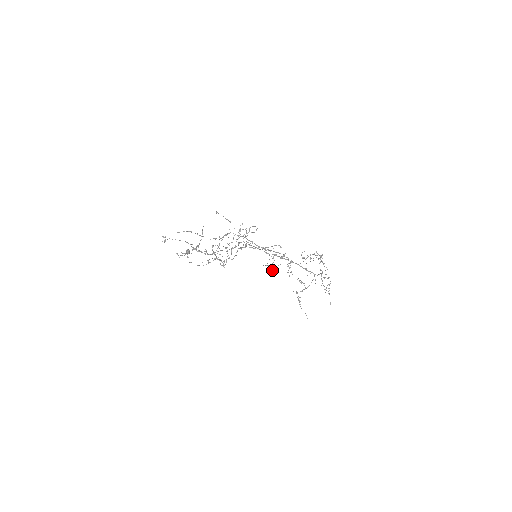
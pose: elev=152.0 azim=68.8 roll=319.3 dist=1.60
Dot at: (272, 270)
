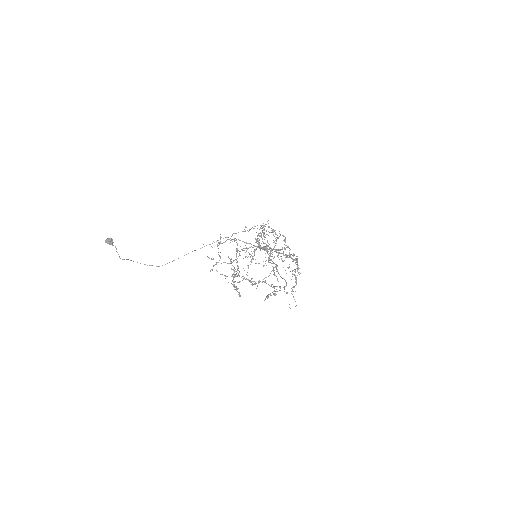
Dot at: (255, 263)
